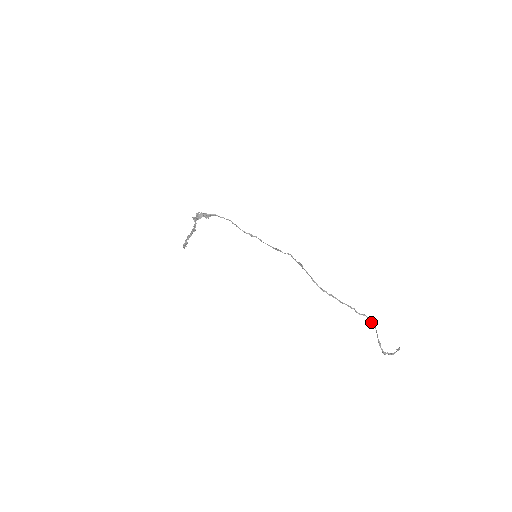
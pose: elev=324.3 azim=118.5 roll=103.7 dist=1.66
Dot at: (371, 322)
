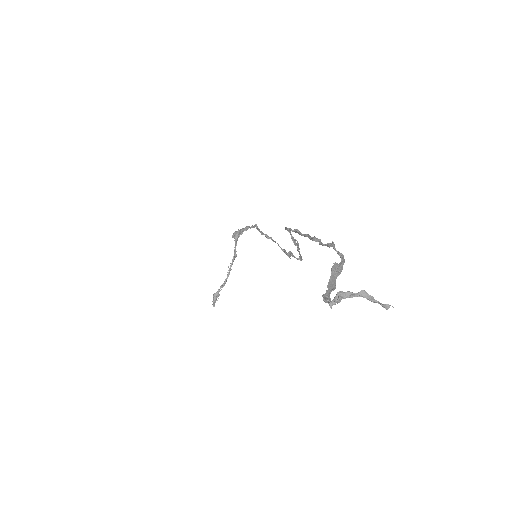
Dot at: (338, 253)
